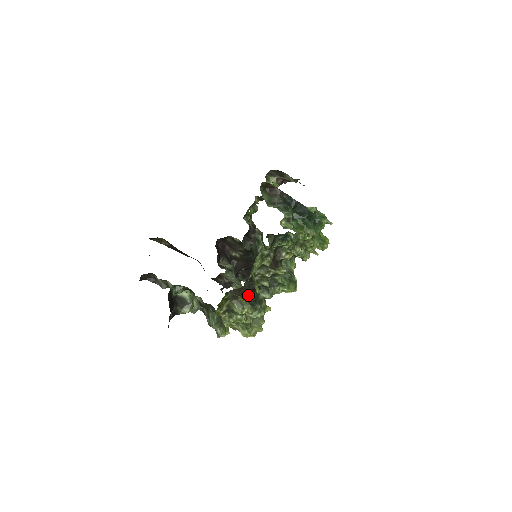
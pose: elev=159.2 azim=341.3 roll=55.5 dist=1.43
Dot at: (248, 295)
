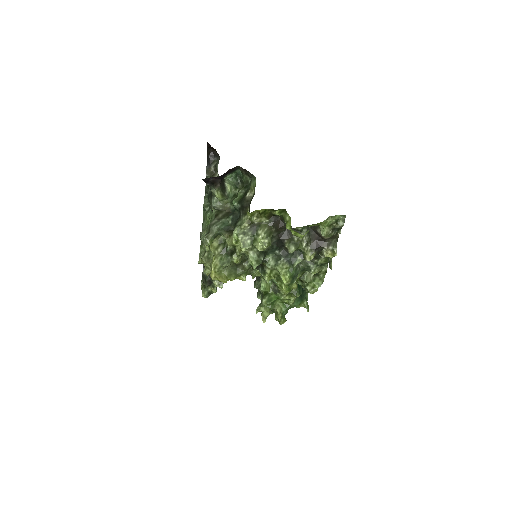
Dot at: (275, 238)
